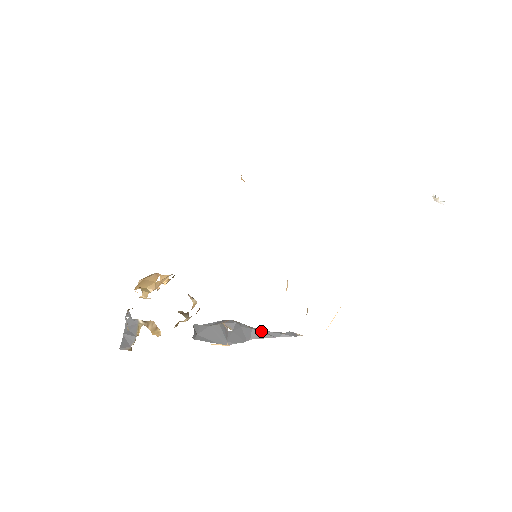
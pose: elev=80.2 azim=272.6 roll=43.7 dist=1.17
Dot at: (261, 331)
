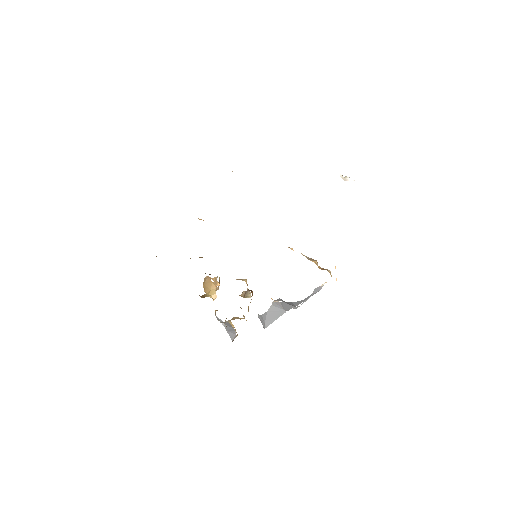
Dot at: (298, 302)
